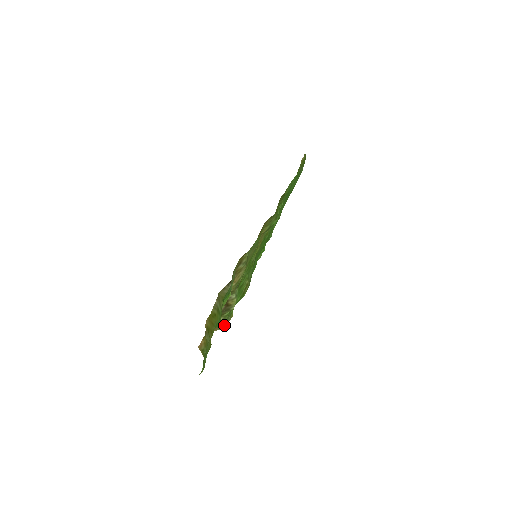
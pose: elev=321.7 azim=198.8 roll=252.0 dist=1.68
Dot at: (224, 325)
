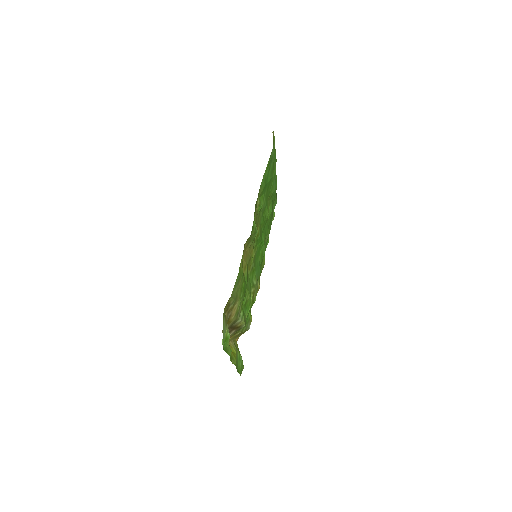
Dot at: (246, 330)
